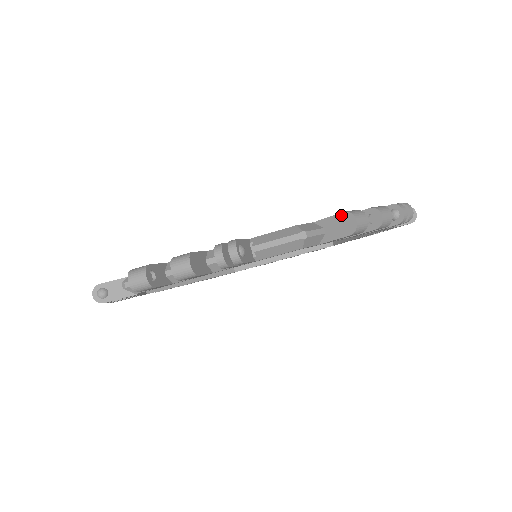
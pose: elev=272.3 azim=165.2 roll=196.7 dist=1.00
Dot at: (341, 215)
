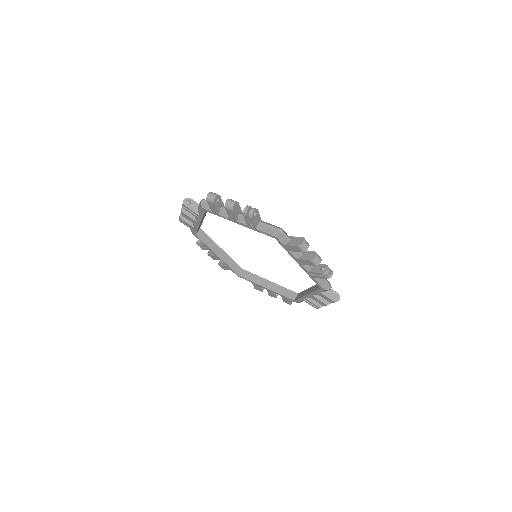
Dot at: (300, 237)
